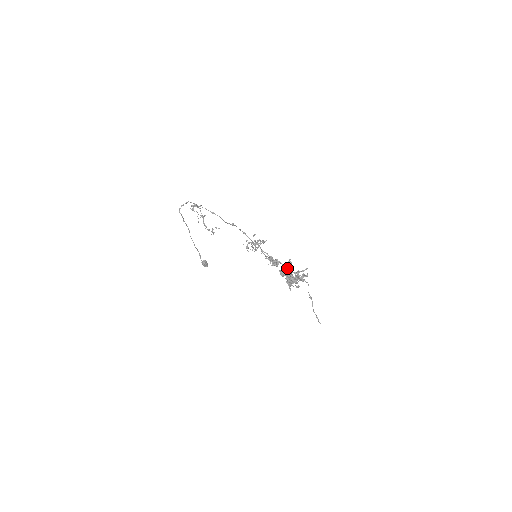
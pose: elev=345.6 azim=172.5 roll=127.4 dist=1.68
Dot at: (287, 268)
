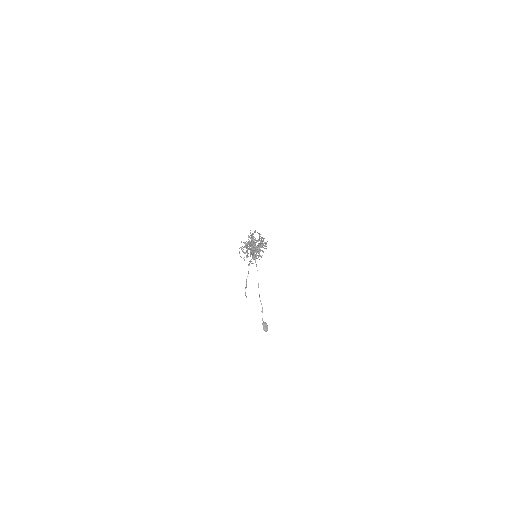
Dot at: (252, 243)
